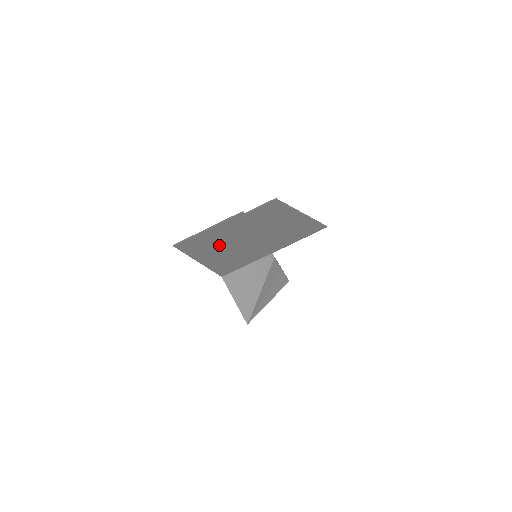
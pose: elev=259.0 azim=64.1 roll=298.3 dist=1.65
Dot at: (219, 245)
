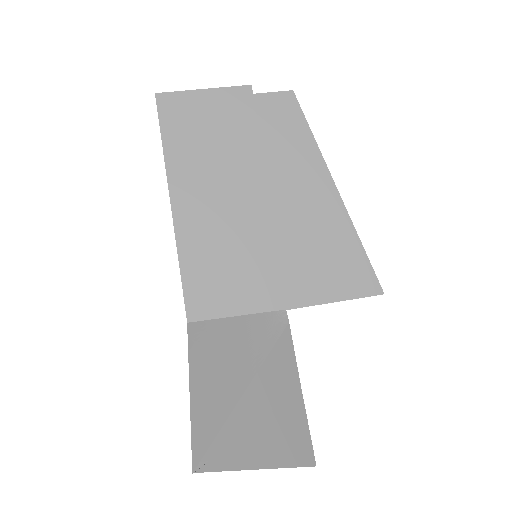
Dot at: (208, 161)
